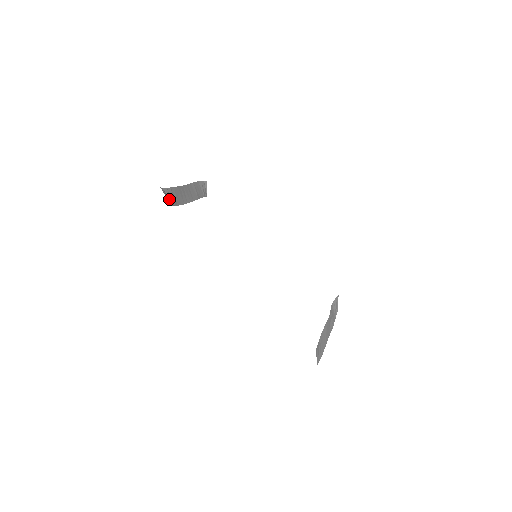
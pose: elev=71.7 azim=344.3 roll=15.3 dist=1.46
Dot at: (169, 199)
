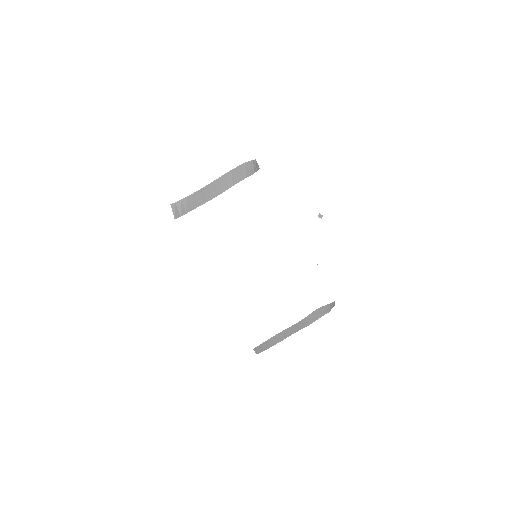
Dot at: (179, 211)
